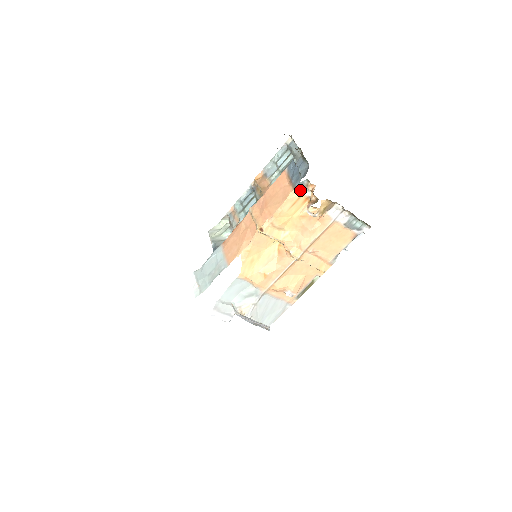
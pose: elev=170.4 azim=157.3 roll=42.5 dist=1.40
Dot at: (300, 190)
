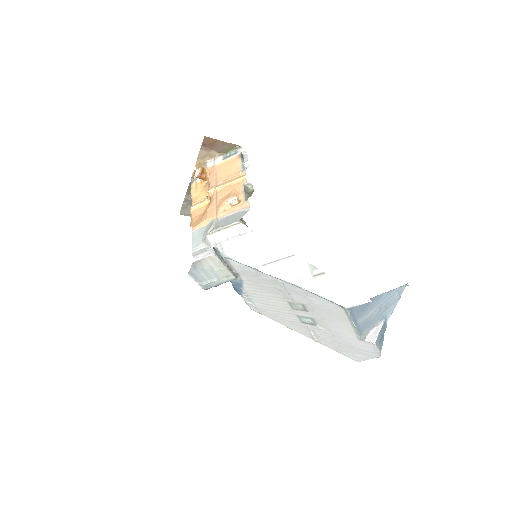
Dot at: (193, 183)
